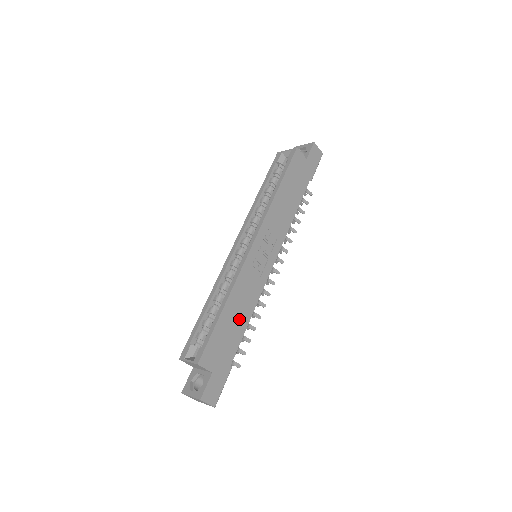
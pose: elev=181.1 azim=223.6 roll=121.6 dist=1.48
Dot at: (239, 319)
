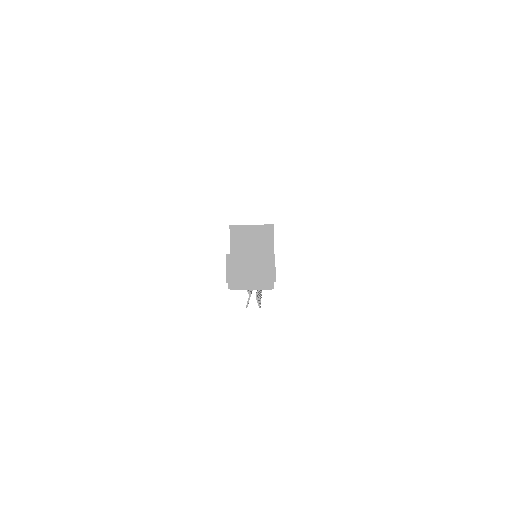
Dot at: occluded
